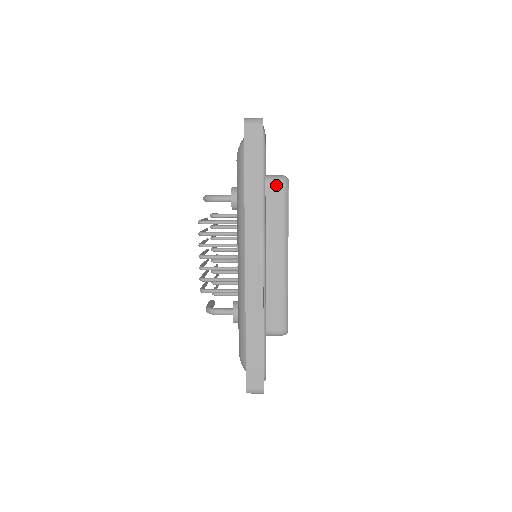
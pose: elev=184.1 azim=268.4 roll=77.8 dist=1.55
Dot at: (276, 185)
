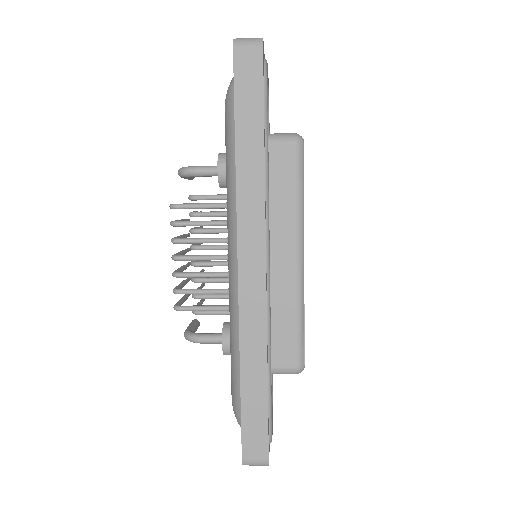
Dot at: (285, 147)
